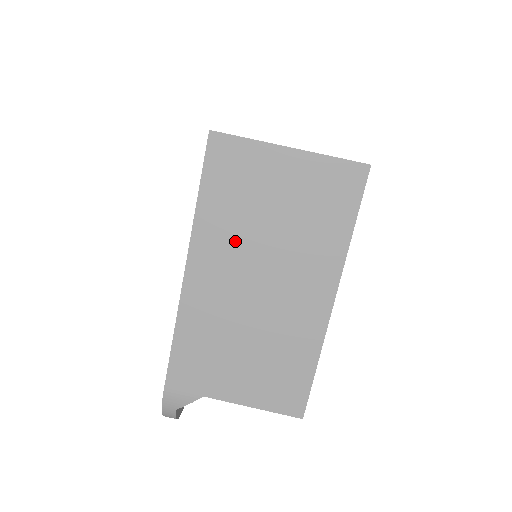
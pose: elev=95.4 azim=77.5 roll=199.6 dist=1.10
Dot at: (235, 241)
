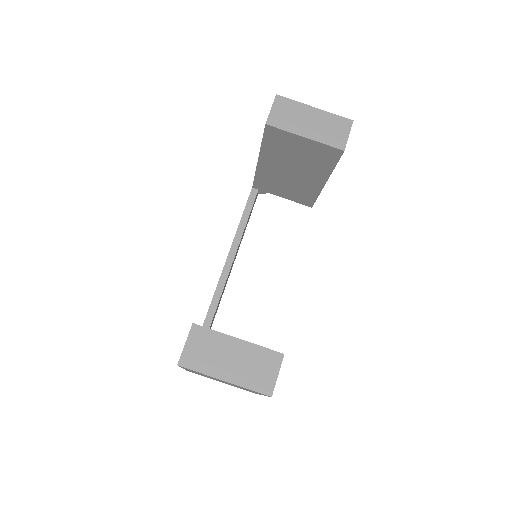
Dot at: occluded
